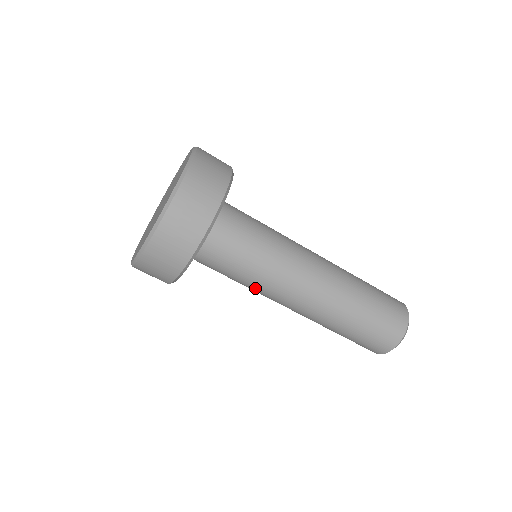
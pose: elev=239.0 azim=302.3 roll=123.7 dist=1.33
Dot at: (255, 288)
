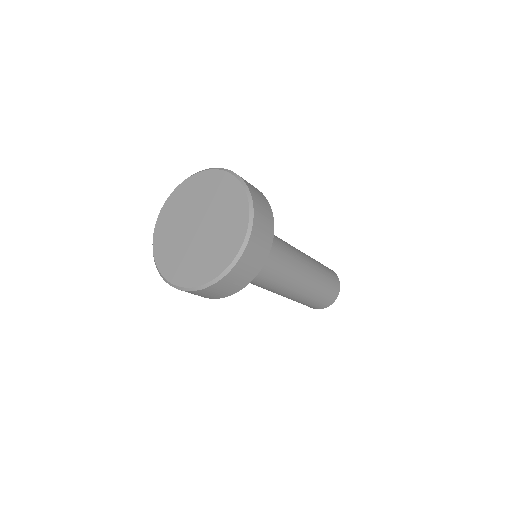
Dot at: occluded
